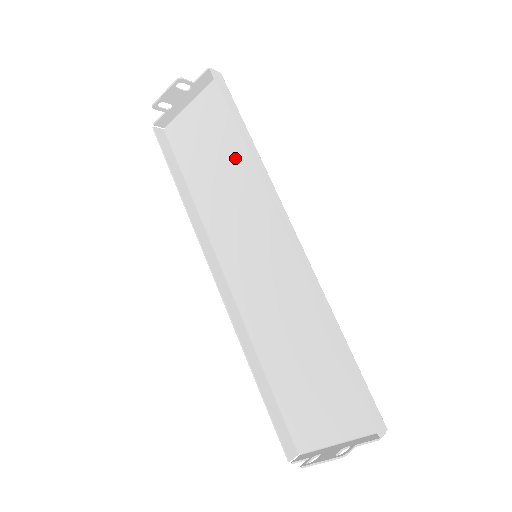
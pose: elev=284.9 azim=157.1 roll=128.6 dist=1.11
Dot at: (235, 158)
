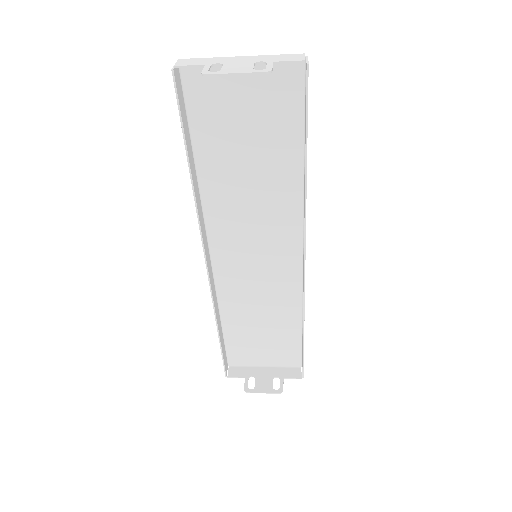
Dot at: (275, 164)
